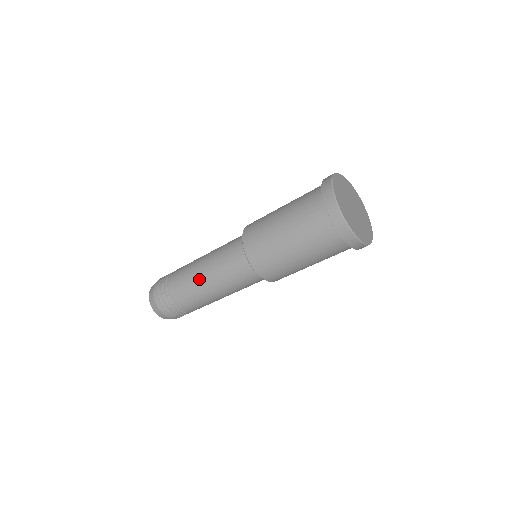
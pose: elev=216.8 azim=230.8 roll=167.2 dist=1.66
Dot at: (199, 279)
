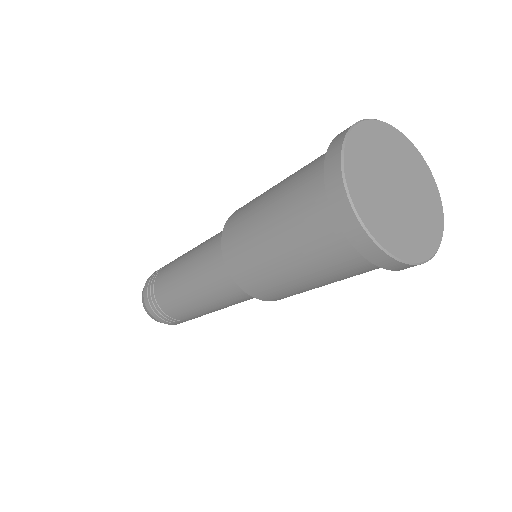
Dot at: (181, 284)
